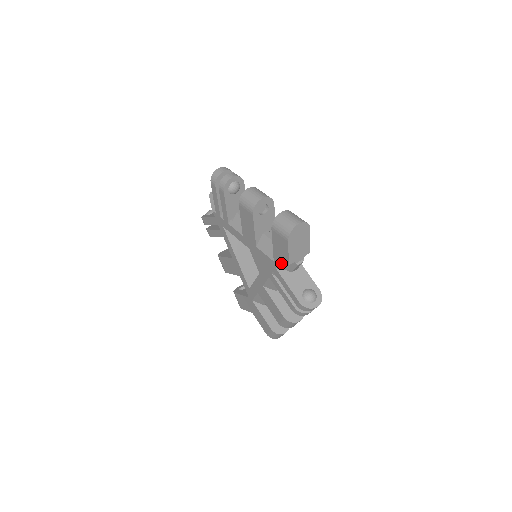
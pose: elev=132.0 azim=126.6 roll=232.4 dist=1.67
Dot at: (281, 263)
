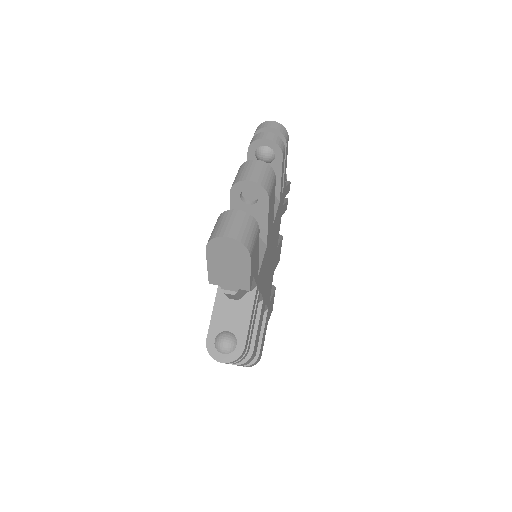
Dot at: occluded
